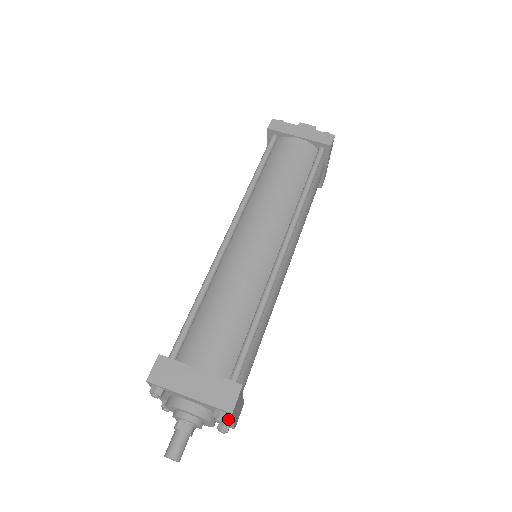
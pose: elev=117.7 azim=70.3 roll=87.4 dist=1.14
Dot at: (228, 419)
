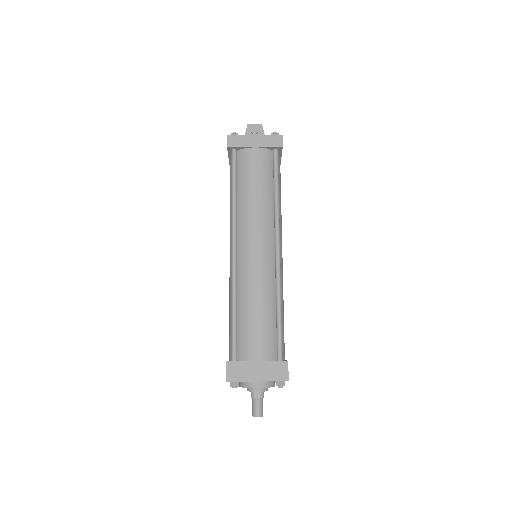
Dot at: occluded
